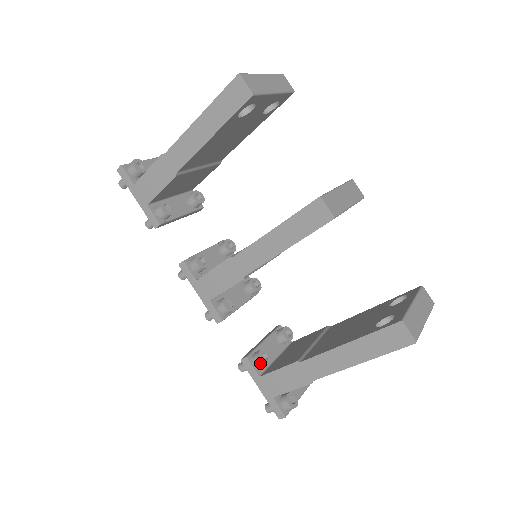
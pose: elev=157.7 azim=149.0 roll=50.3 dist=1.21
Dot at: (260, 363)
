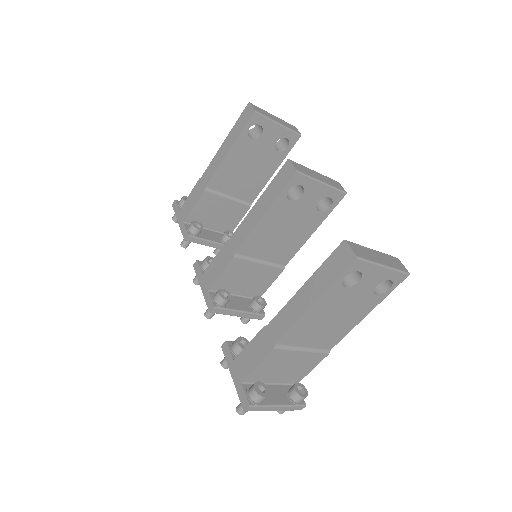
Dot at: (236, 345)
